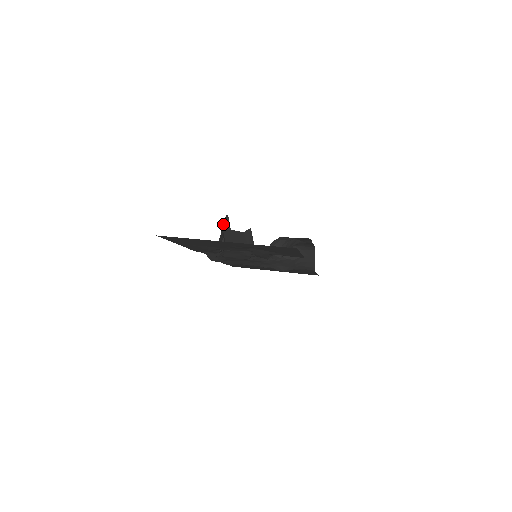
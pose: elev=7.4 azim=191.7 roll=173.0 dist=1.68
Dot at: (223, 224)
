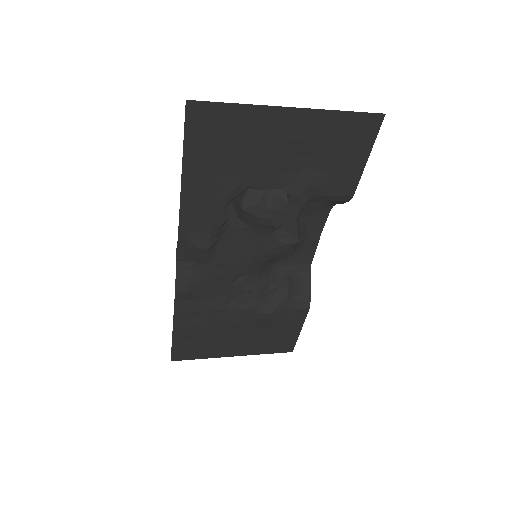
Dot at: occluded
